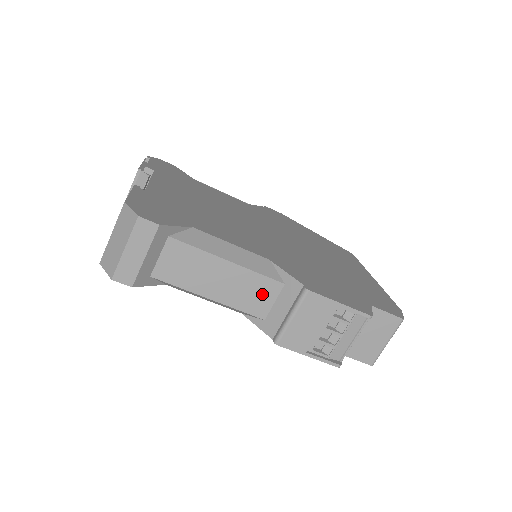
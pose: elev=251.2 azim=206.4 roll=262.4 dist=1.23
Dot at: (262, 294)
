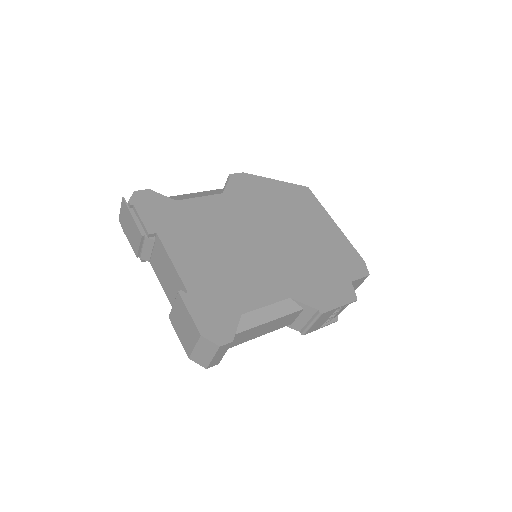
Dot at: (290, 319)
